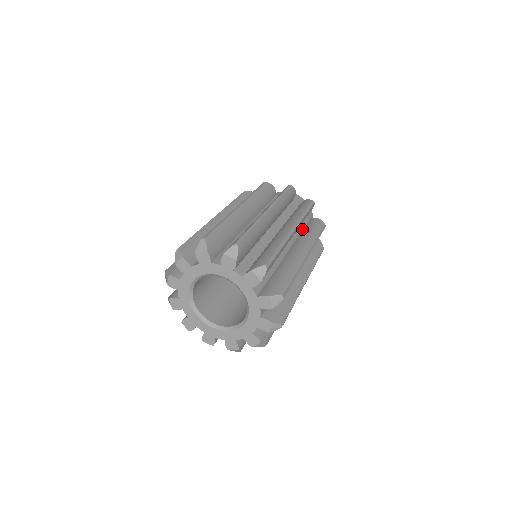
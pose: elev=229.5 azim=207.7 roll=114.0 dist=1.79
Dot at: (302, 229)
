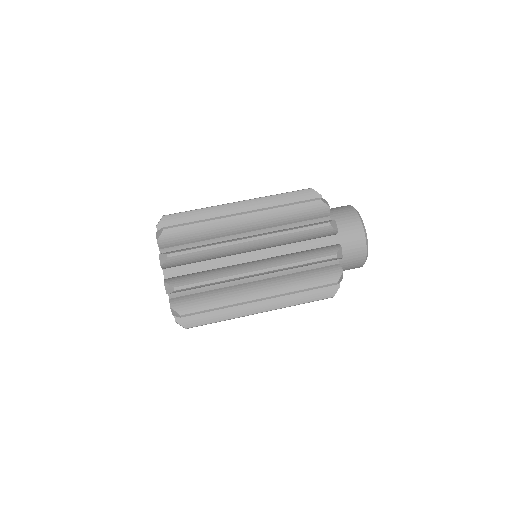
Dot at: (308, 249)
